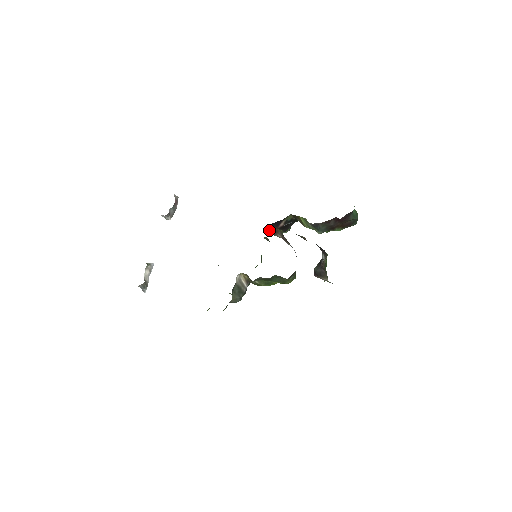
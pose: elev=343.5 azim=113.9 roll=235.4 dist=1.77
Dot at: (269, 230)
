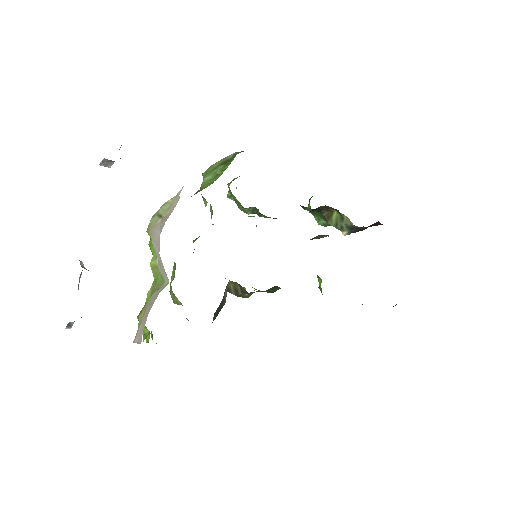
Dot at: occluded
